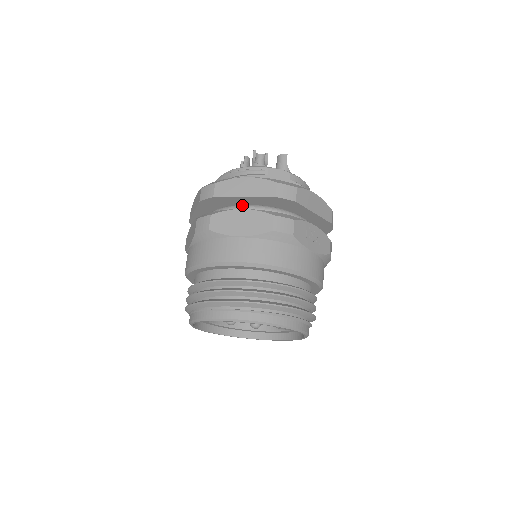
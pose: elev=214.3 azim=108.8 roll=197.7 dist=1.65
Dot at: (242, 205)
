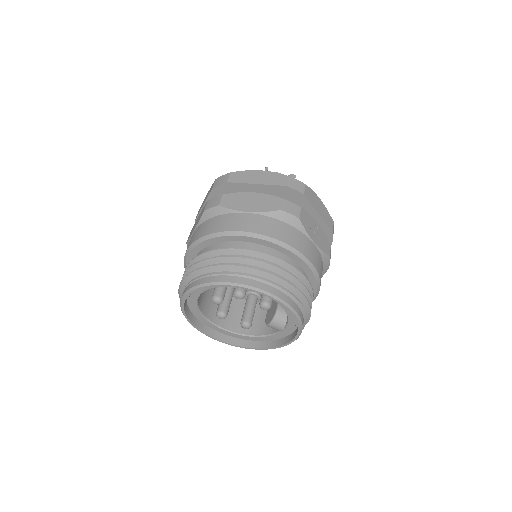
Dot at: occluded
